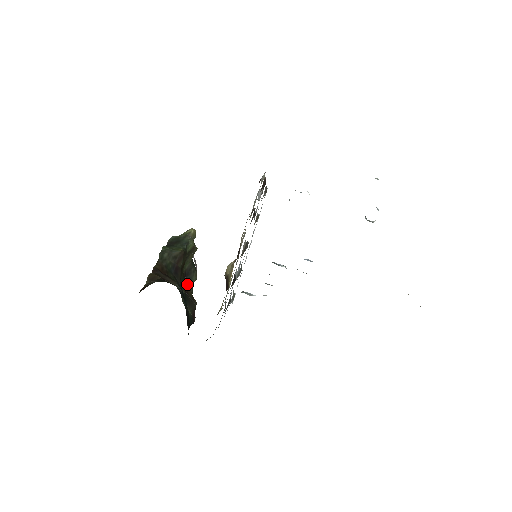
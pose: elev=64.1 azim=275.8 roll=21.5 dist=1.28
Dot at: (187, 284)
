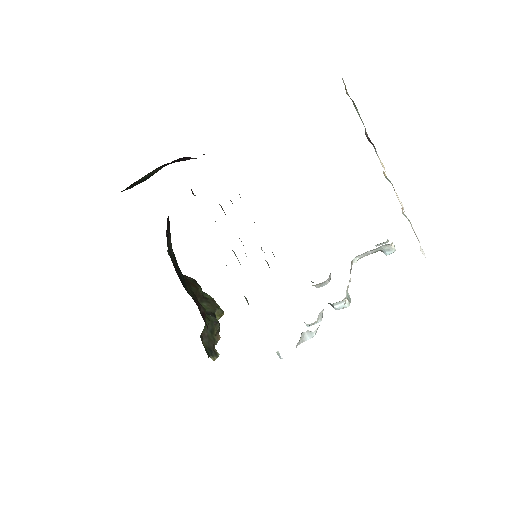
Dot at: occluded
